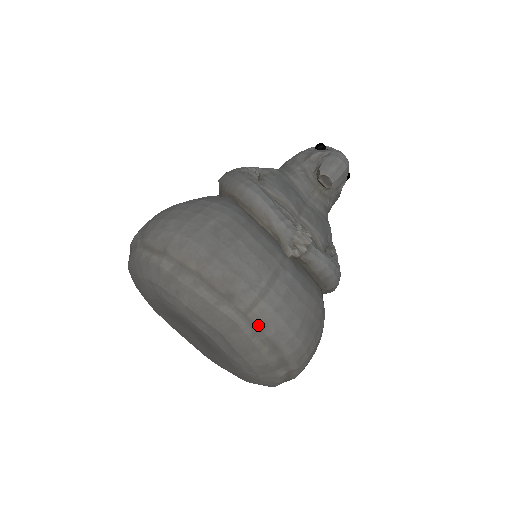
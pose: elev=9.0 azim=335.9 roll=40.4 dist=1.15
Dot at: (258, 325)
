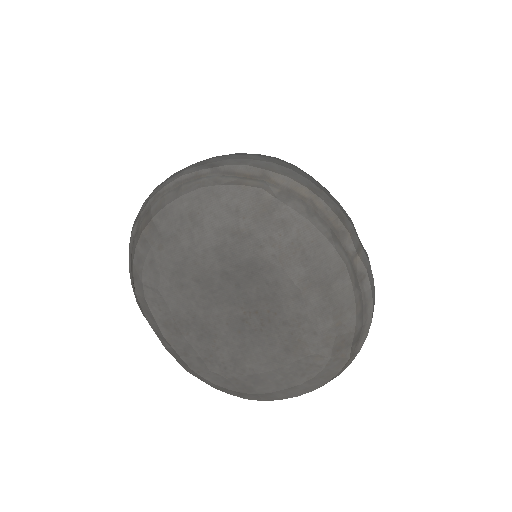
Dot at: (360, 275)
